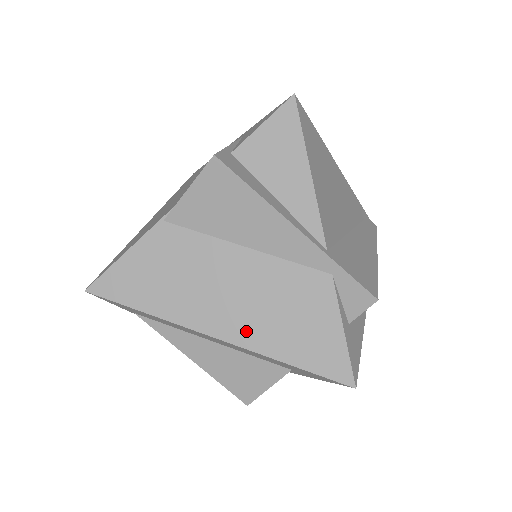
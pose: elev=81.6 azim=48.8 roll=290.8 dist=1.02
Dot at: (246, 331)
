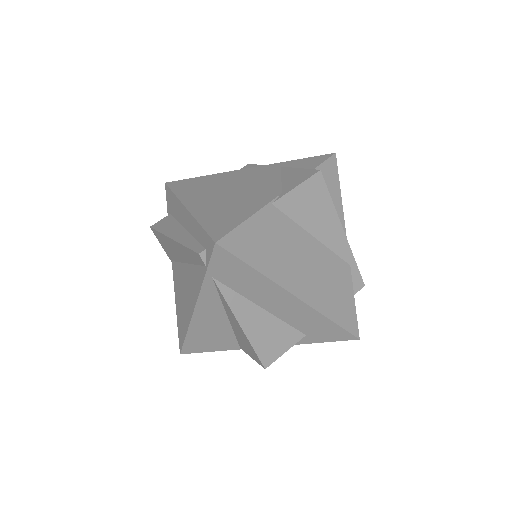
Dot at: (313, 295)
